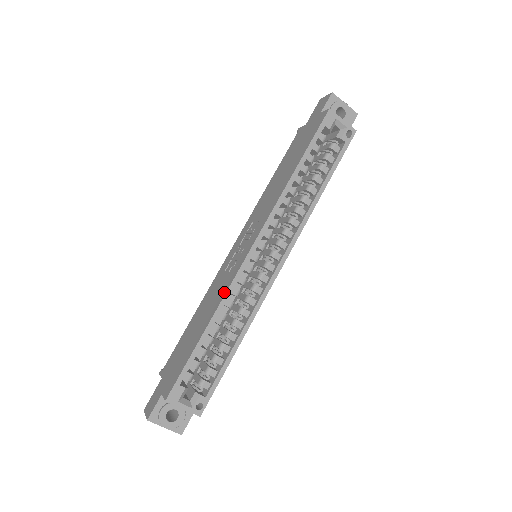
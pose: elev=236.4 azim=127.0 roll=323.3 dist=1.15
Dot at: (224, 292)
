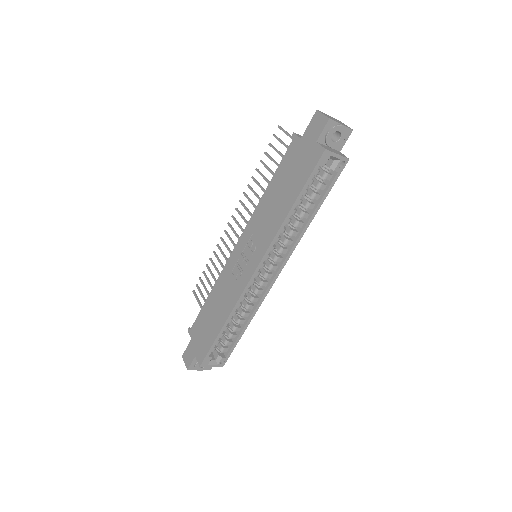
Dot at: (234, 301)
